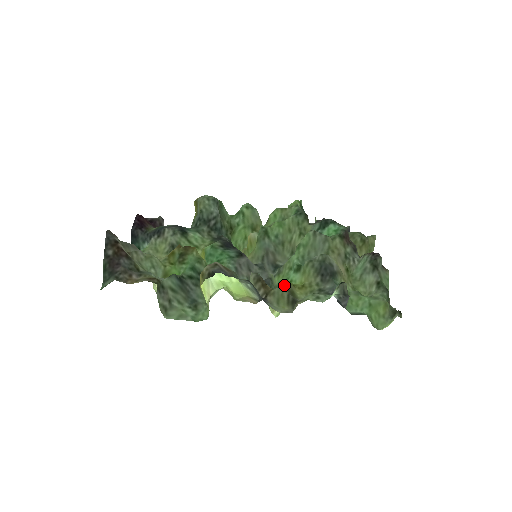
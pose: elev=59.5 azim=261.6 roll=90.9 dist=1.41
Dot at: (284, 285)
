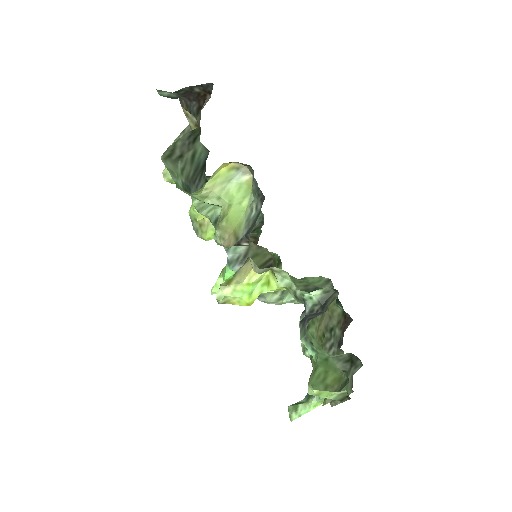
Dot at: occluded
